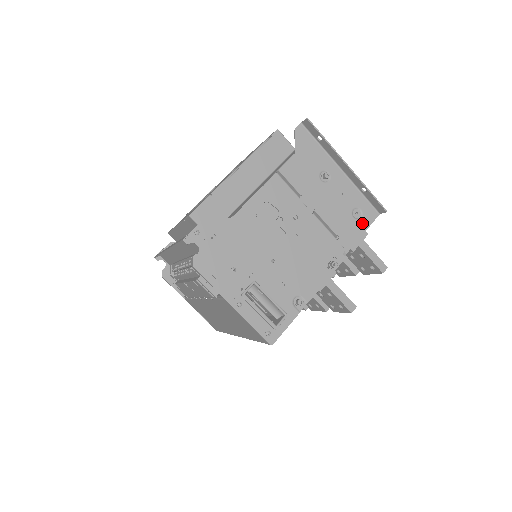
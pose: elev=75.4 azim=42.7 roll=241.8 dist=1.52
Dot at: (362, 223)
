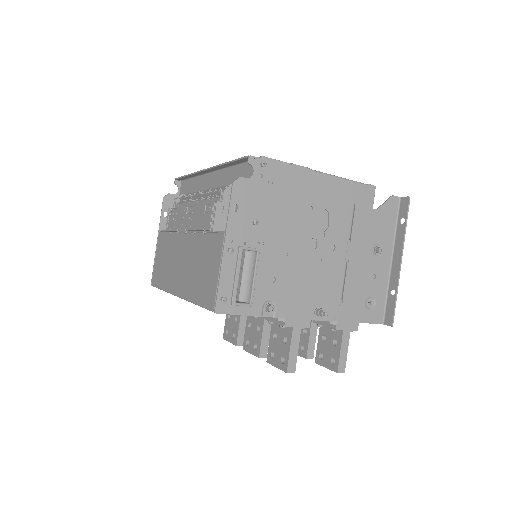
Dot at: (366, 314)
